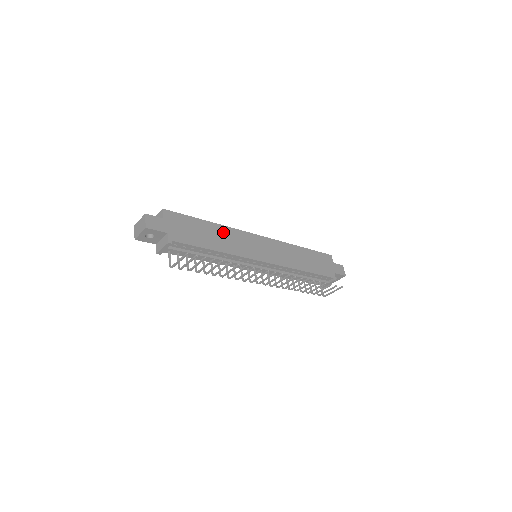
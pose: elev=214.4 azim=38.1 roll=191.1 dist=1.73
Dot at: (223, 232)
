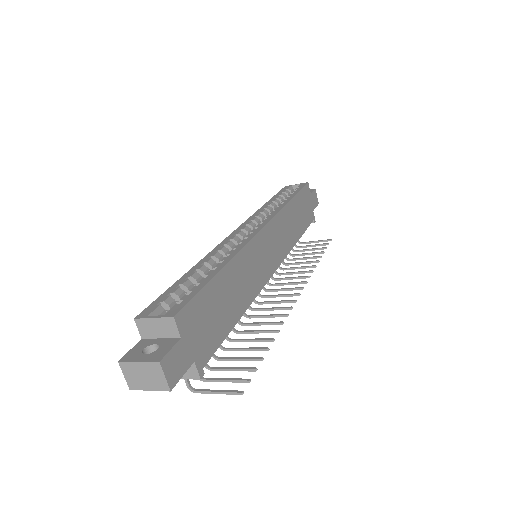
Dot at: (238, 270)
